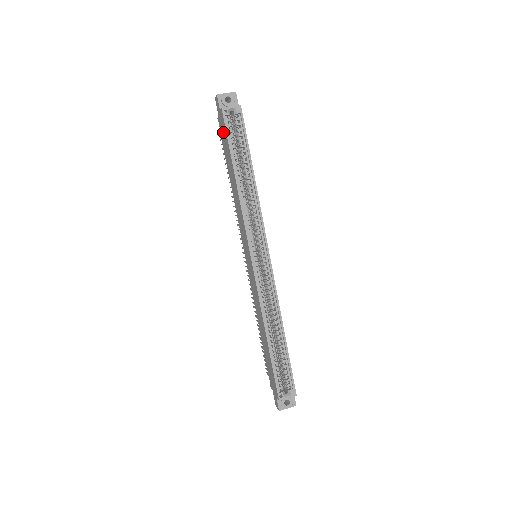
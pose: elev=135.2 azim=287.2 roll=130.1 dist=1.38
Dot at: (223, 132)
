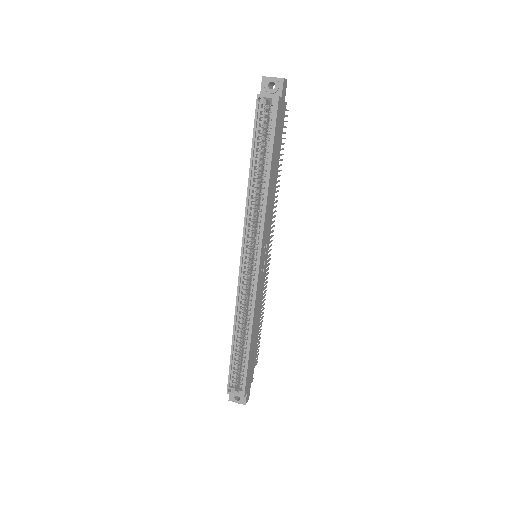
Dot at: occluded
